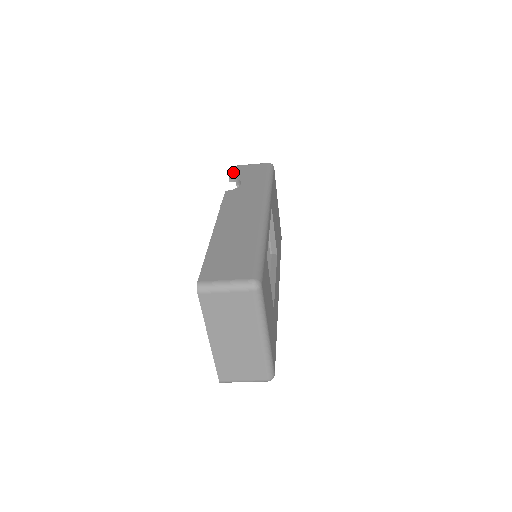
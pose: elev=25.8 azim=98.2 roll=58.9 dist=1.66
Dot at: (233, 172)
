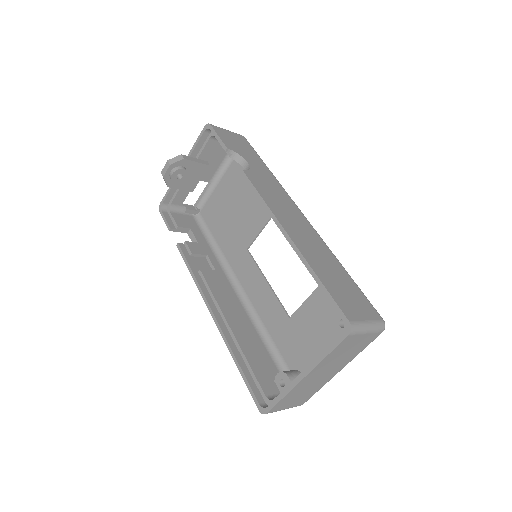
Dot at: (221, 137)
